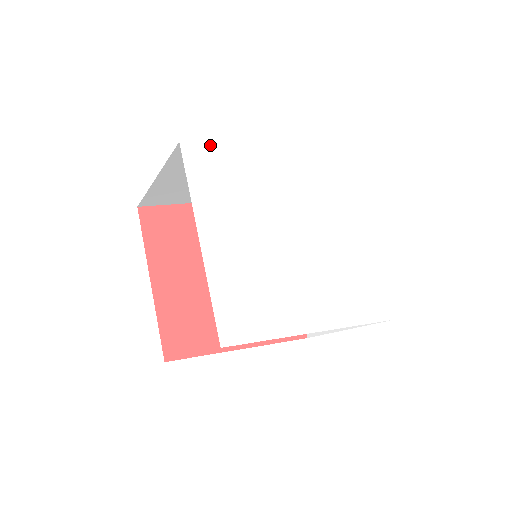
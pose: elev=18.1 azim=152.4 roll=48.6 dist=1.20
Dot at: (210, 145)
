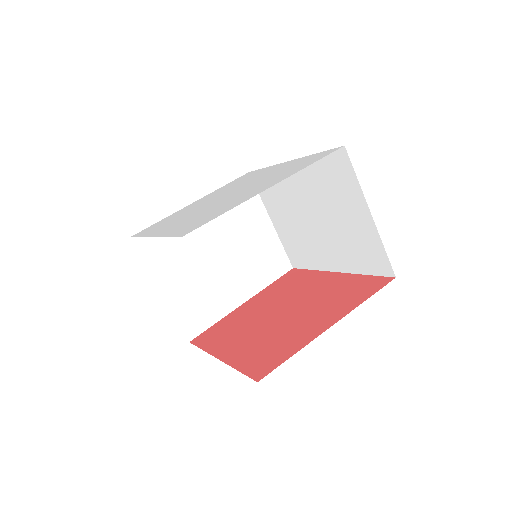
Dot at: occluded
